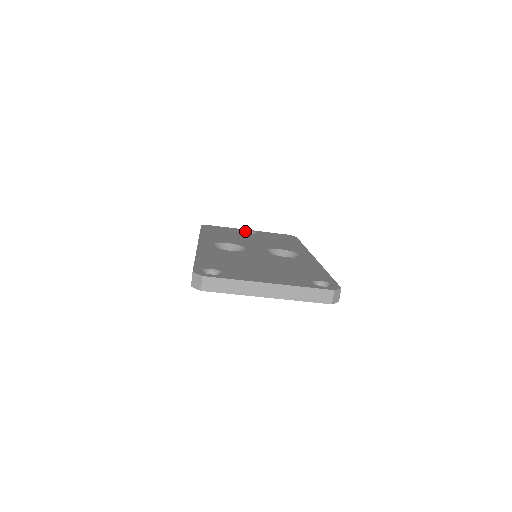
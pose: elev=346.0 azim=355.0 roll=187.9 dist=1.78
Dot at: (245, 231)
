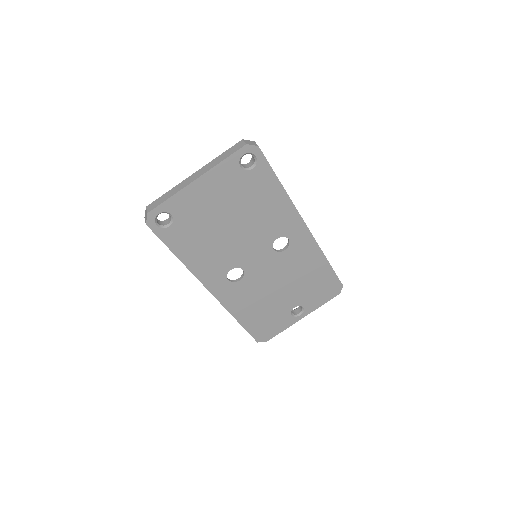
Dot at: (292, 310)
